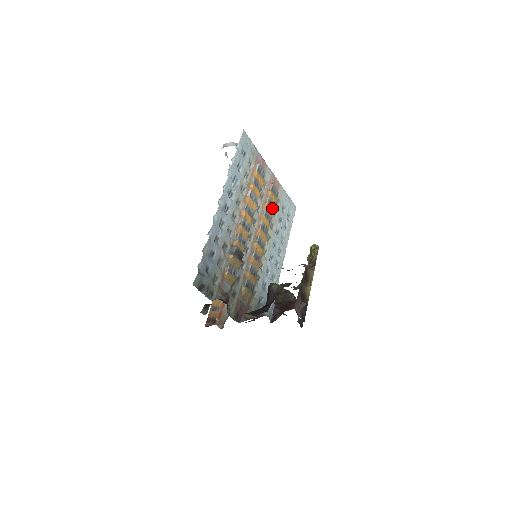
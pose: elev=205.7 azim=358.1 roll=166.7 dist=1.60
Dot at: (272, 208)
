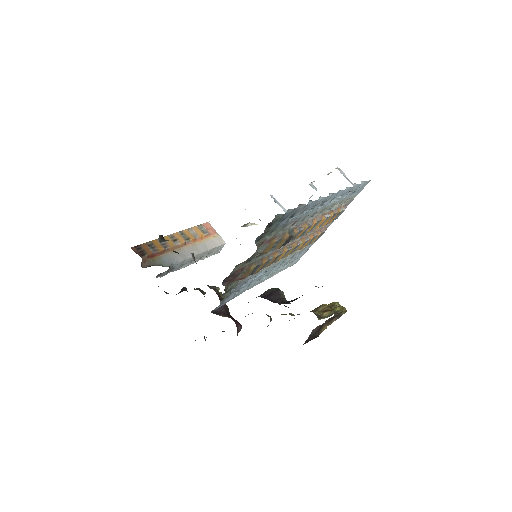
Dot at: (308, 244)
